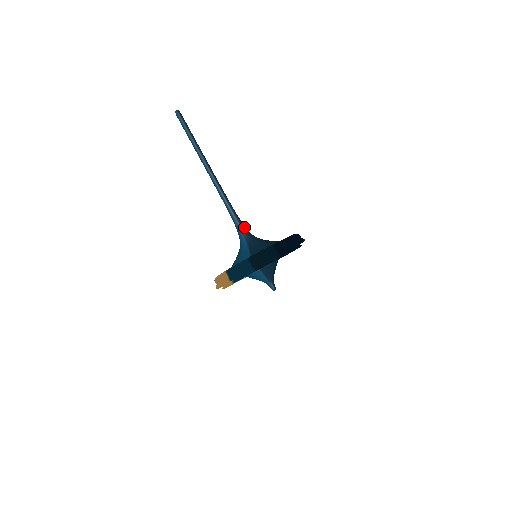
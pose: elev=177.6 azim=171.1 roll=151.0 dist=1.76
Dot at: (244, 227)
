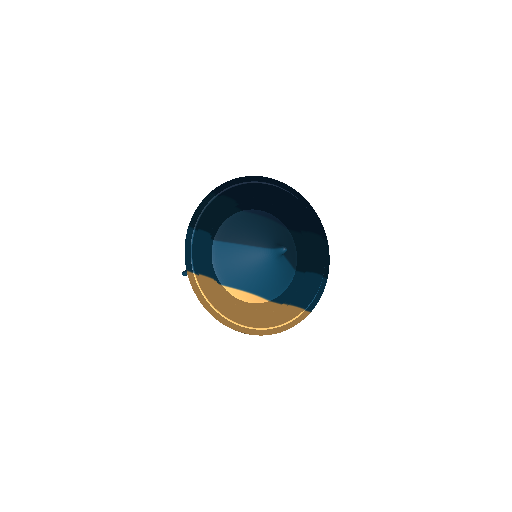
Dot at: occluded
